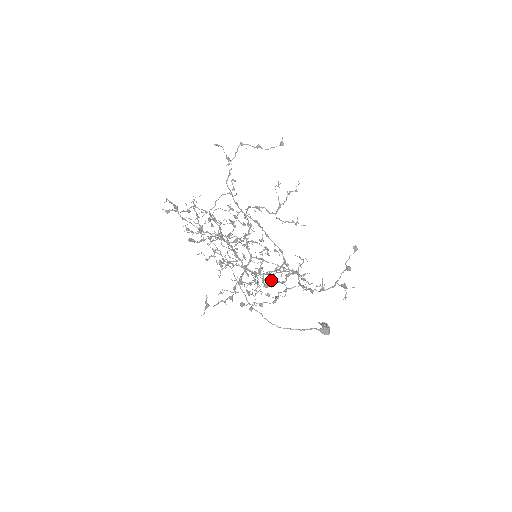
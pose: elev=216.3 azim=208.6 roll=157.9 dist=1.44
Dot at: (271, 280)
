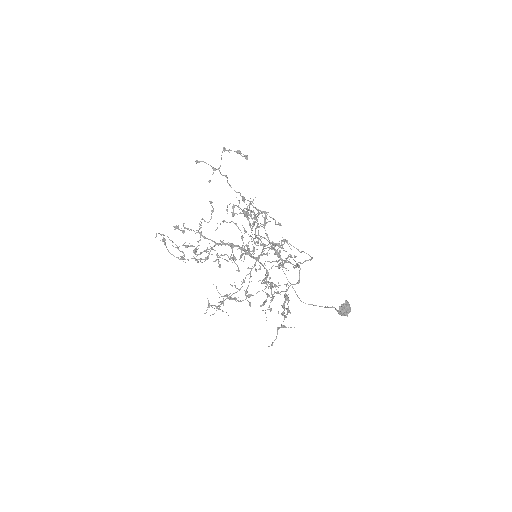
Dot at: occluded
